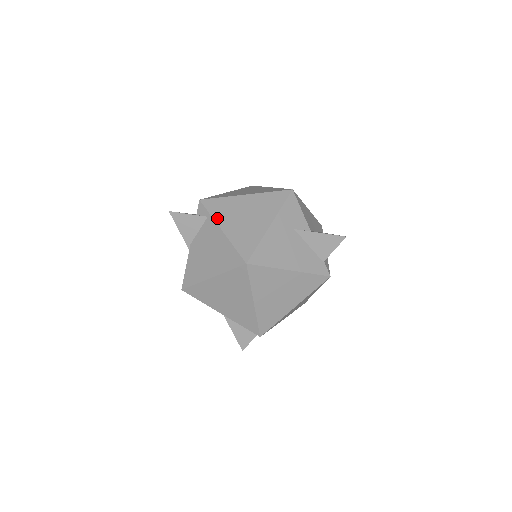
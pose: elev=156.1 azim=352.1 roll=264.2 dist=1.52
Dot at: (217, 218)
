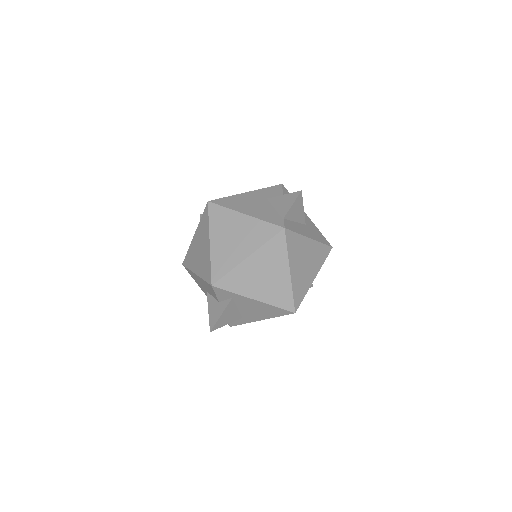
Dot at: occluded
